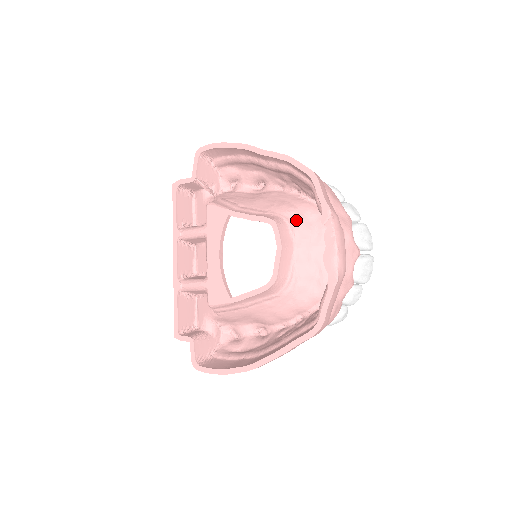
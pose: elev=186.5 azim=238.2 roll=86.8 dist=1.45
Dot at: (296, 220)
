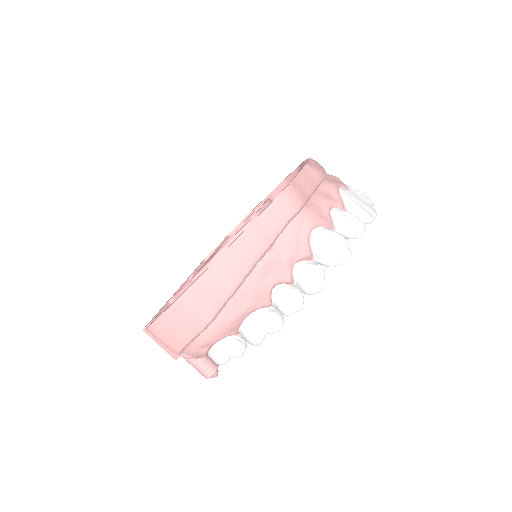
Dot at: occluded
